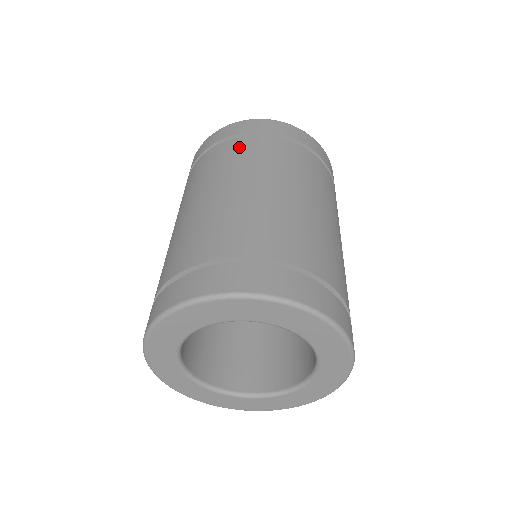
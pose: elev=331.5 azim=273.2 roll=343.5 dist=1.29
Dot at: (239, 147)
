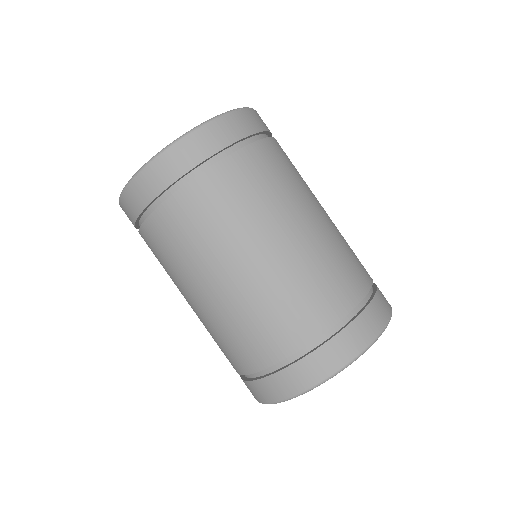
Dot at: (245, 172)
